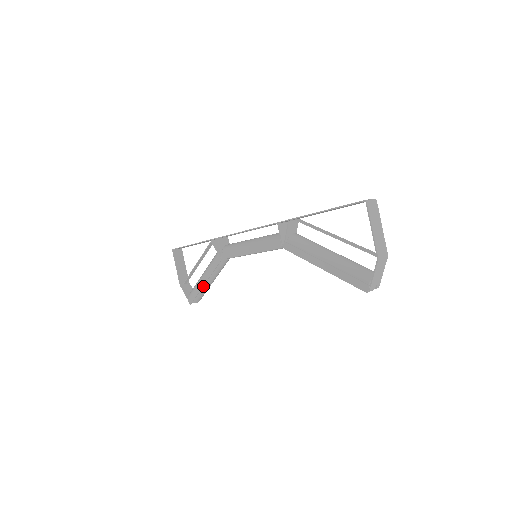
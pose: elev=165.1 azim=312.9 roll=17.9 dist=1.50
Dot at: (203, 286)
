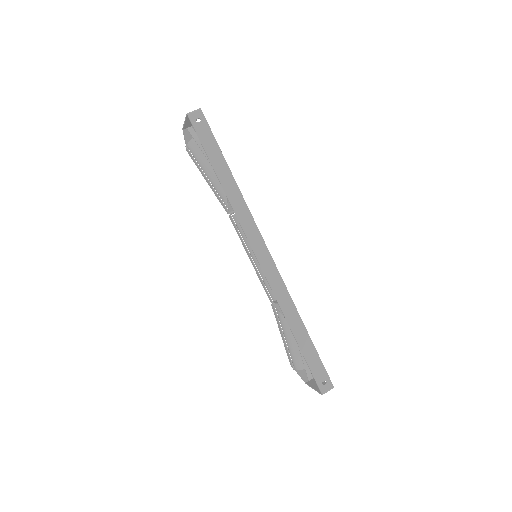
Dot at: occluded
